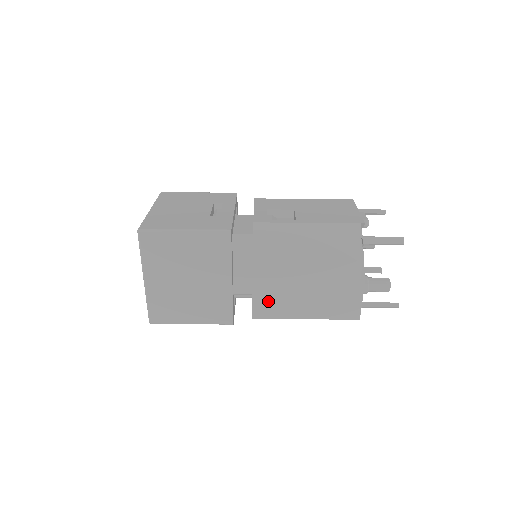
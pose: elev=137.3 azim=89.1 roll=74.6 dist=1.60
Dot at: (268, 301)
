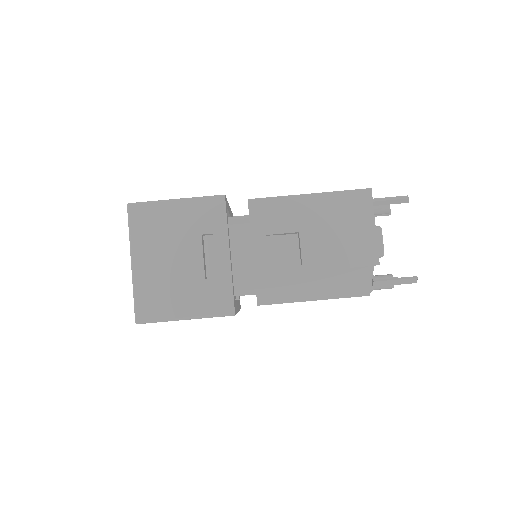
Dot at: occluded
